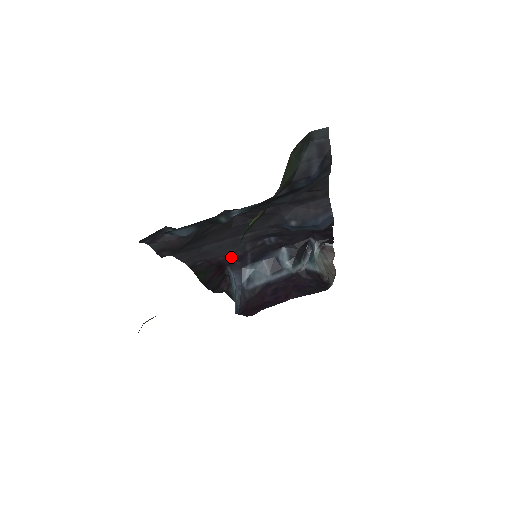
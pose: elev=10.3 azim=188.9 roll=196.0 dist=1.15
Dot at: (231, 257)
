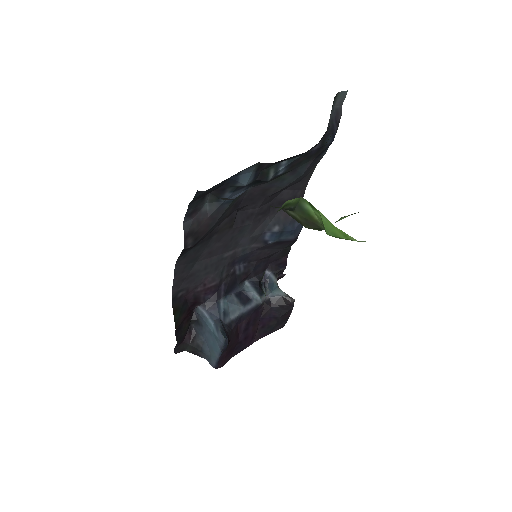
Dot at: (209, 287)
